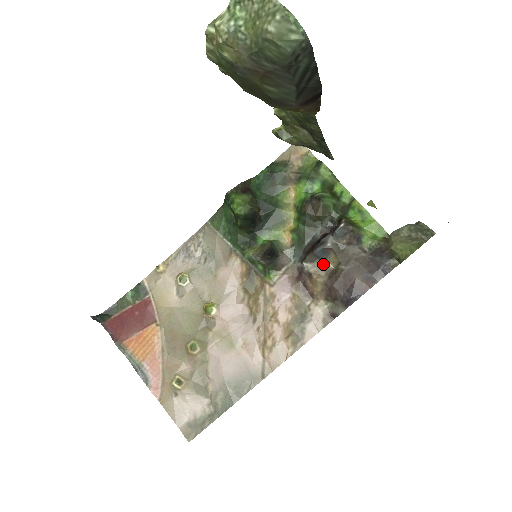
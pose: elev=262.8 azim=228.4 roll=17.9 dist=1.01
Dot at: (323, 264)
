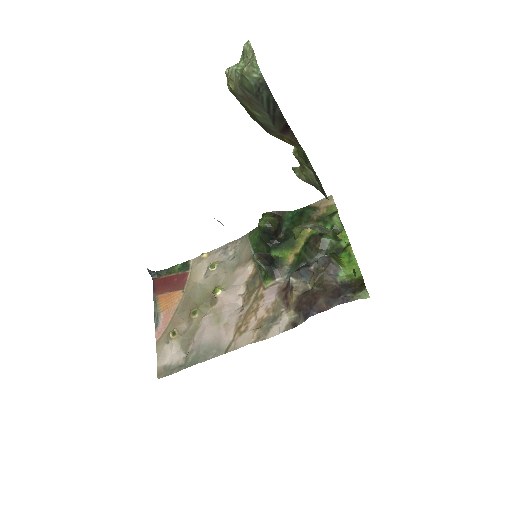
Dot at: (304, 283)
